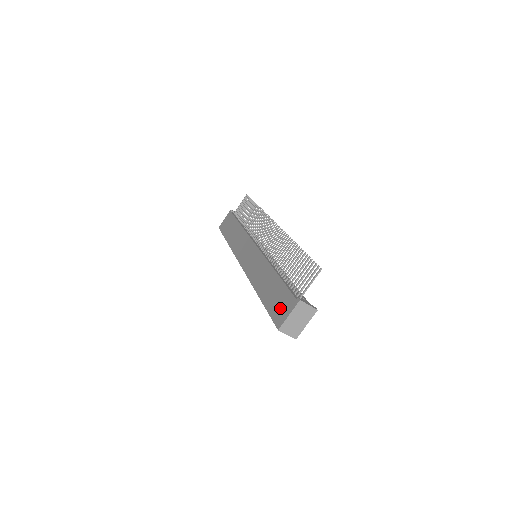
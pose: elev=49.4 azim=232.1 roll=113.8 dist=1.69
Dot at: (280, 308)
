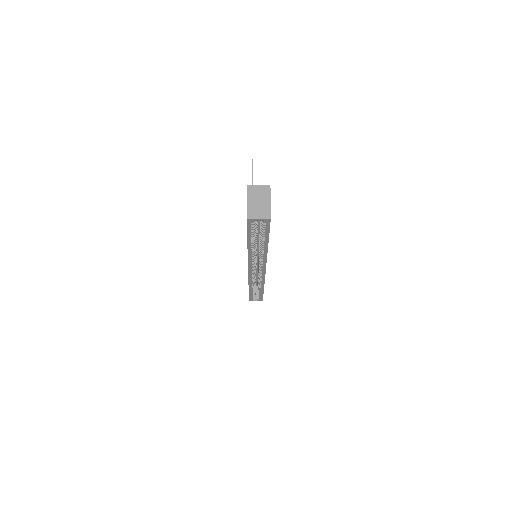
Dot at: occluded
